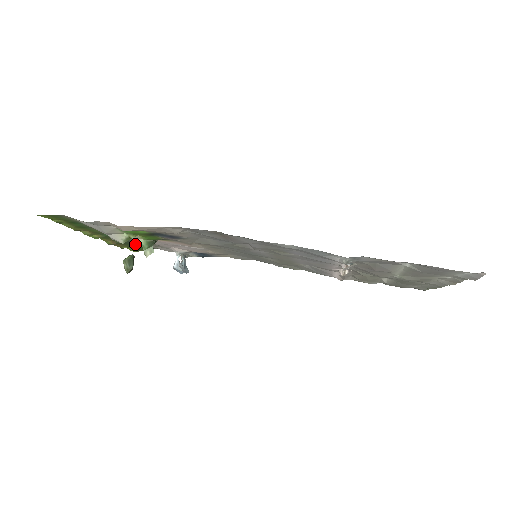
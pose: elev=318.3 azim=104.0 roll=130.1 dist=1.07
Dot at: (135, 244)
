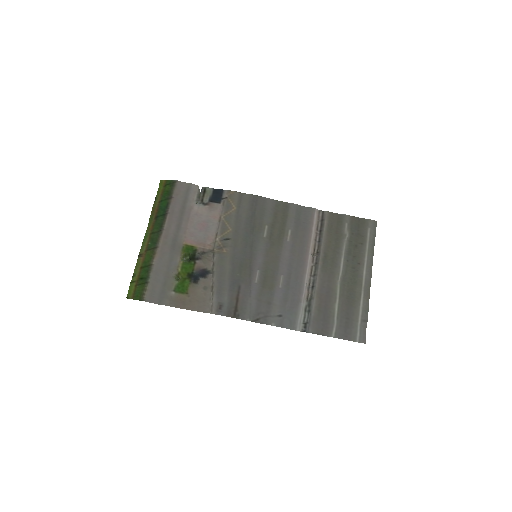
Dot at: (165, 203)
